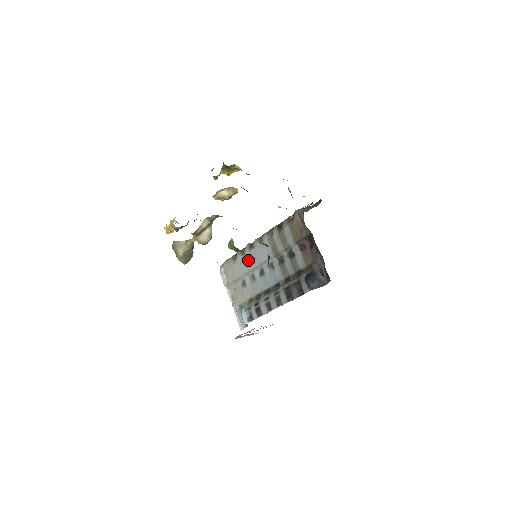
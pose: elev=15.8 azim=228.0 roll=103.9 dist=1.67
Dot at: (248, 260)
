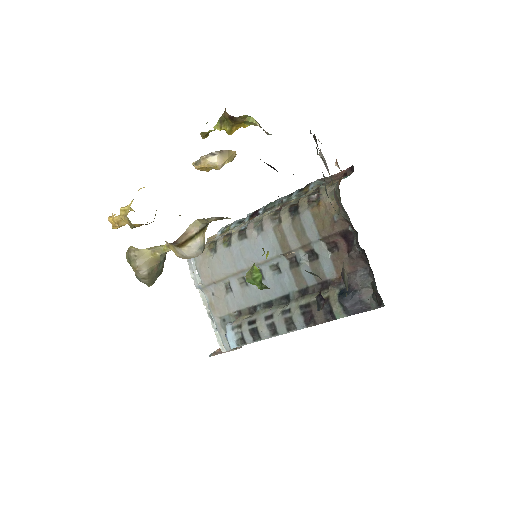
Dot at: (237, 255)
